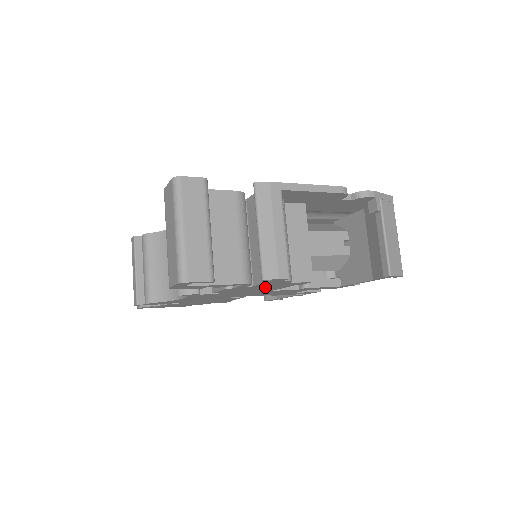
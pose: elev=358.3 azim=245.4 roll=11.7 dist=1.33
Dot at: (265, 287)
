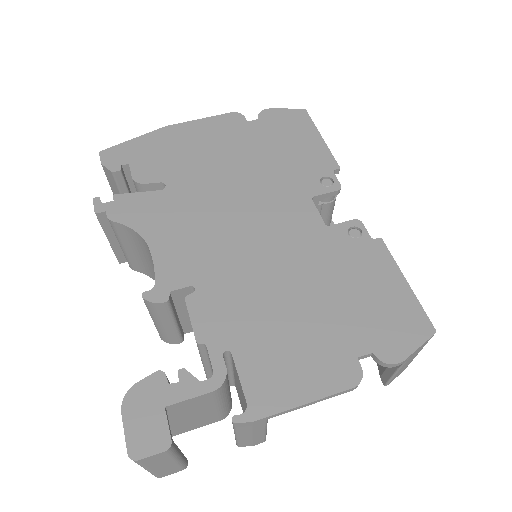
Dot at: occluded
